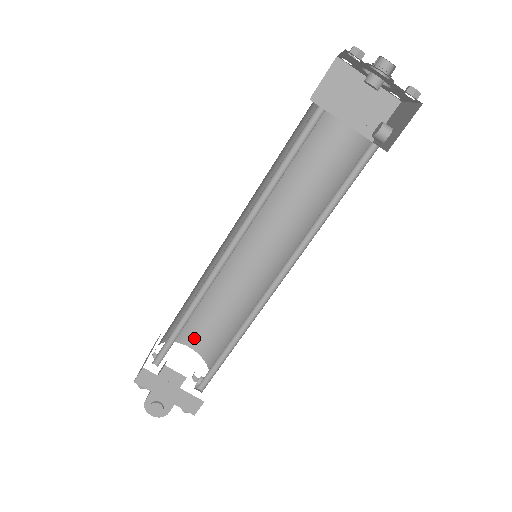
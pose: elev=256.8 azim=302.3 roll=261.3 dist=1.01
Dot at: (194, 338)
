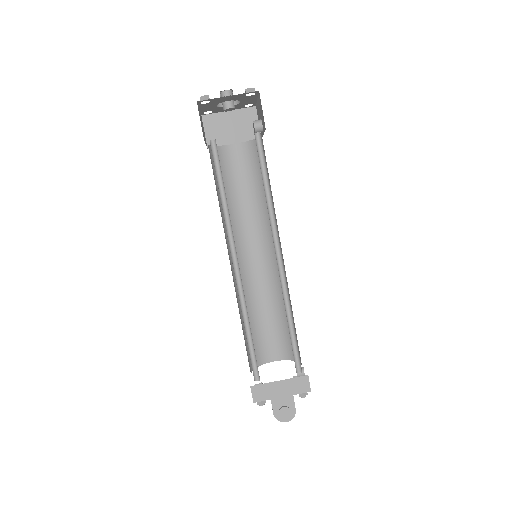
Dot at: (271, 352)
